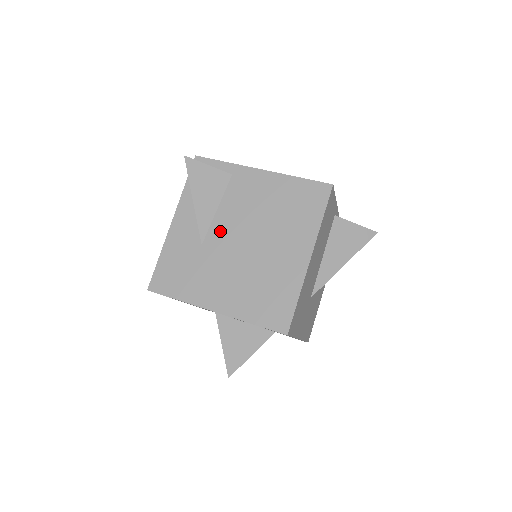
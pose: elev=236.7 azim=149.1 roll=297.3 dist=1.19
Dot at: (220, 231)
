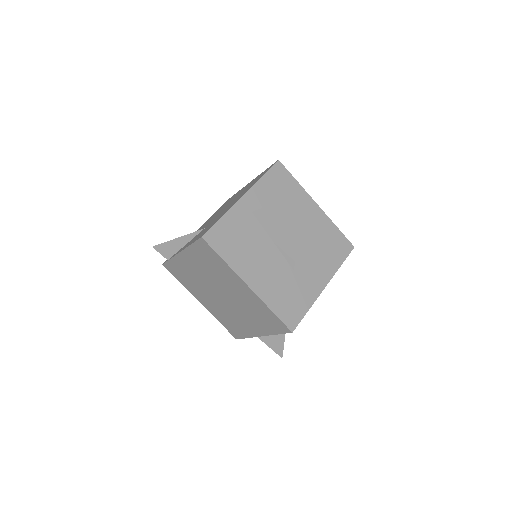
Dot at: occluded
